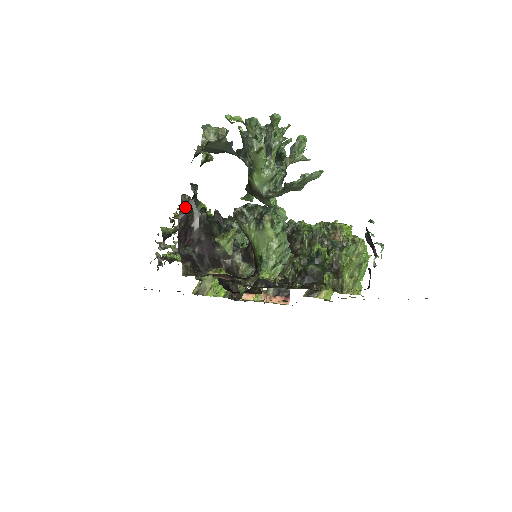
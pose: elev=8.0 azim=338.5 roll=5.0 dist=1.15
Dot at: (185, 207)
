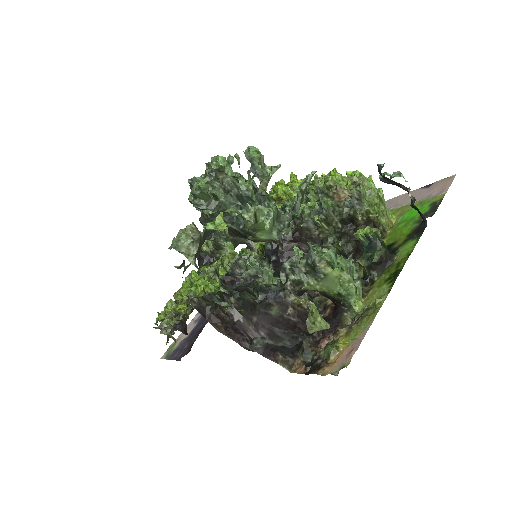
Dot at: (203, 309)
